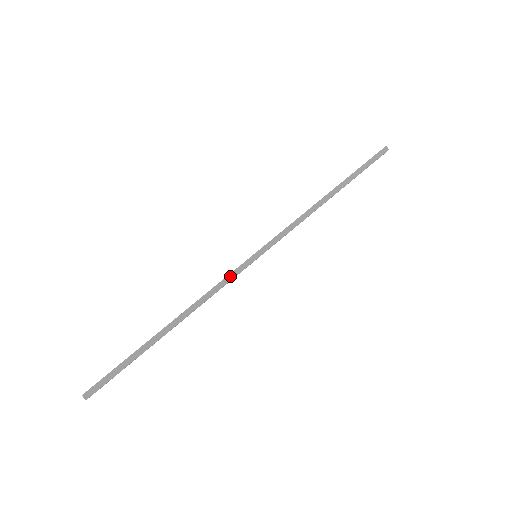
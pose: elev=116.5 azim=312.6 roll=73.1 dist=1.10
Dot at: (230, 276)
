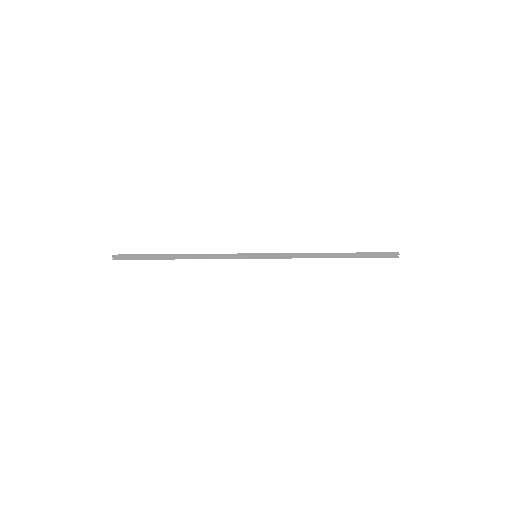
Dot at: (232, 254)
